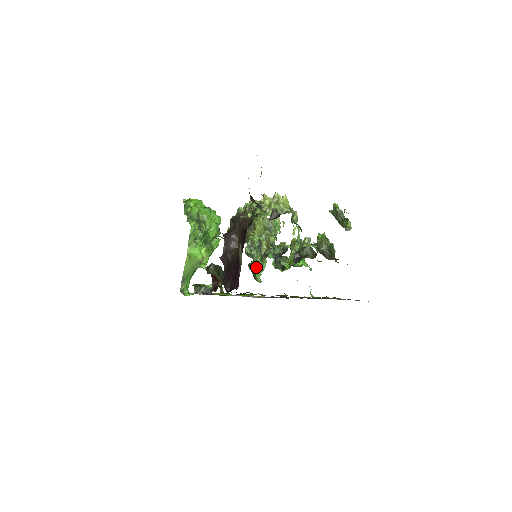
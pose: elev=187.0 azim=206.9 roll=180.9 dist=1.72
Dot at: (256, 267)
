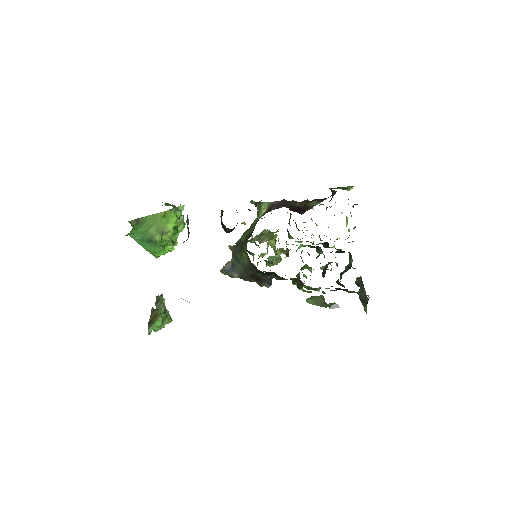
Dot at: (161, 315)
